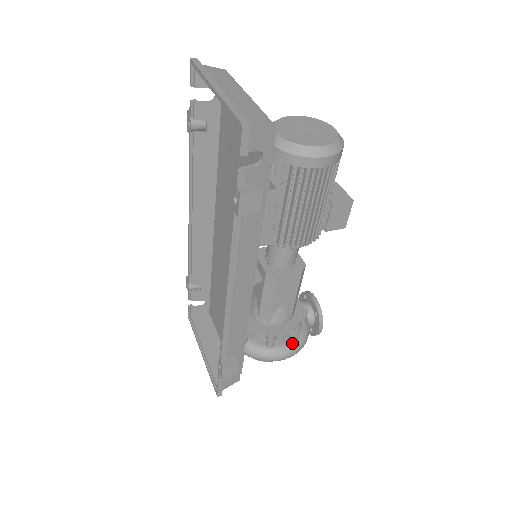
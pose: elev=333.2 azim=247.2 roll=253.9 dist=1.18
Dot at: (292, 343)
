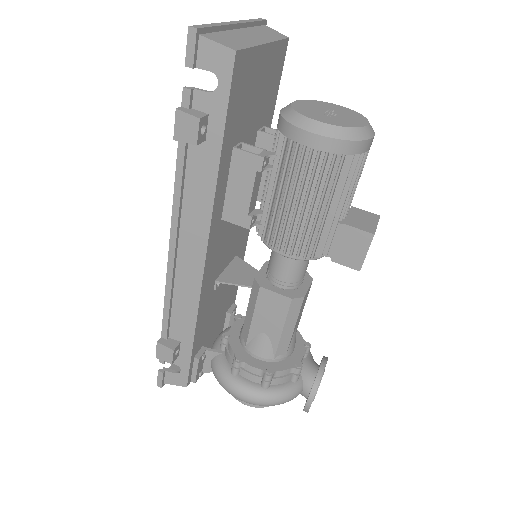
Dot at: (259, 387)
